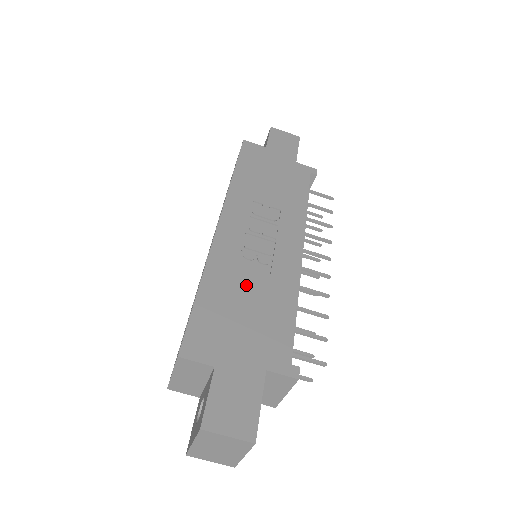
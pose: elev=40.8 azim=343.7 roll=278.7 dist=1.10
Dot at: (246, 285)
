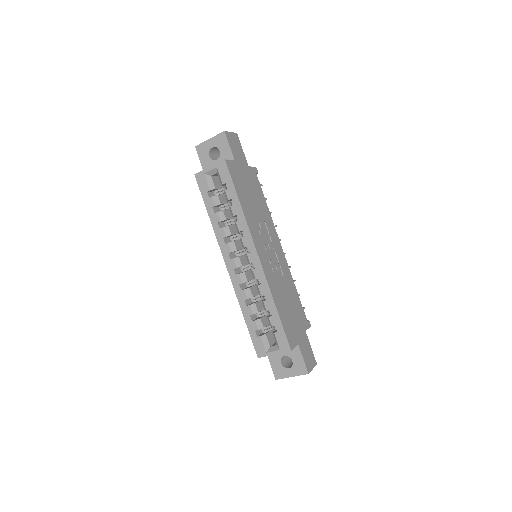
Dot at: (283, 291)
